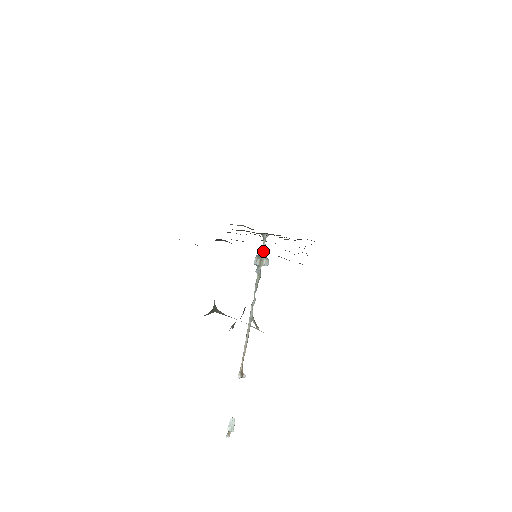
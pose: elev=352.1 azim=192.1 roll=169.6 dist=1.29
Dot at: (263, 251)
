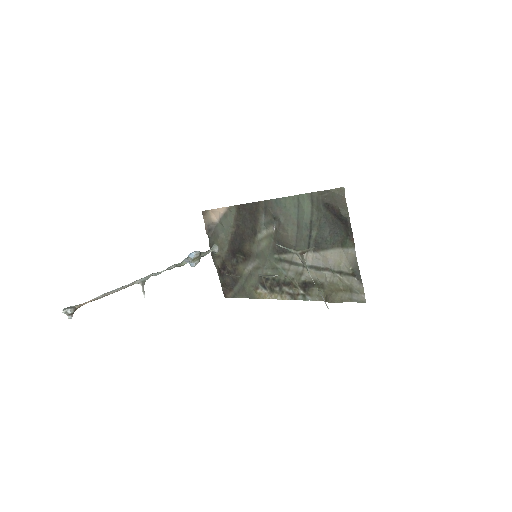
Dot at: (204, 255)
